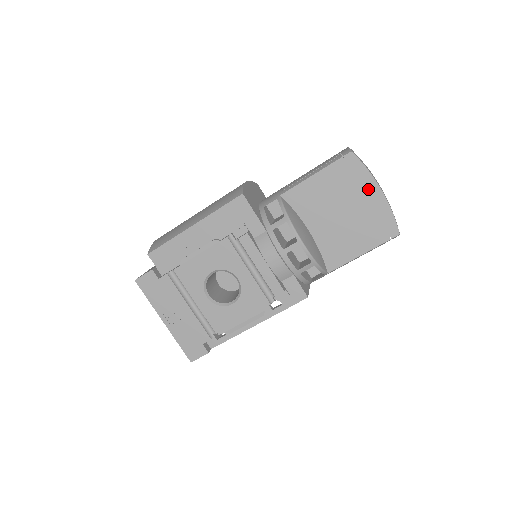
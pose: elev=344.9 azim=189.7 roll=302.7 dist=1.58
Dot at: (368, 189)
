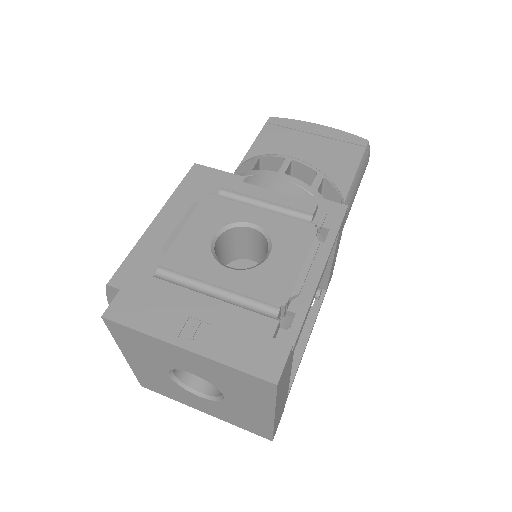
Dot at: (308, 129)
